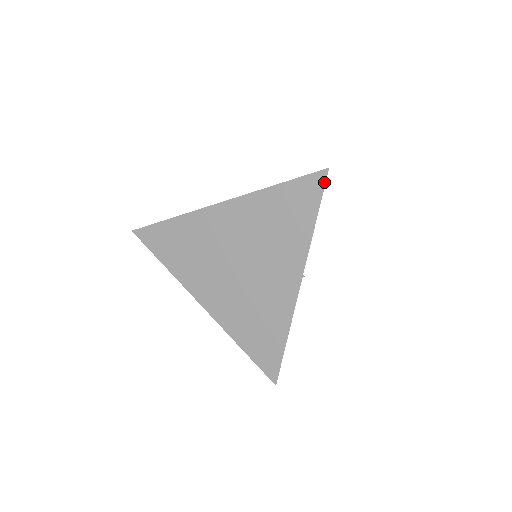
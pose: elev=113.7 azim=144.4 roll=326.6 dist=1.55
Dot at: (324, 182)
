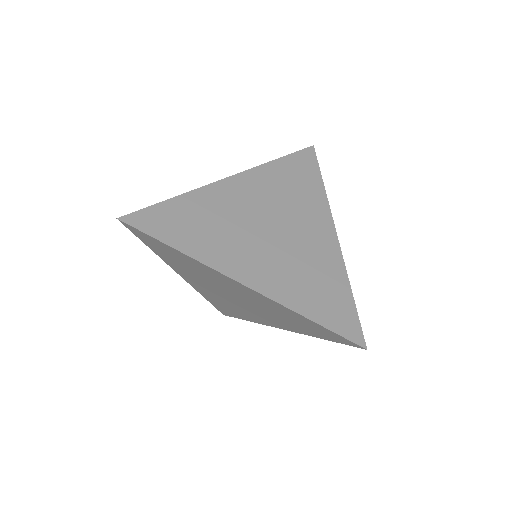
Dot at: (354, 346)
